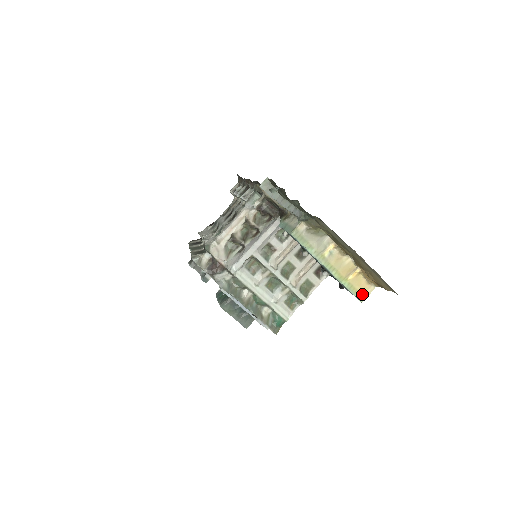
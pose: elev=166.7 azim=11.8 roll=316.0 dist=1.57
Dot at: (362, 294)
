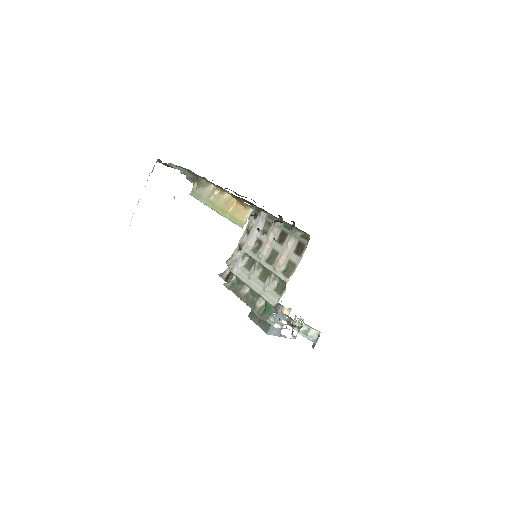
Dot at: (241, 220)
